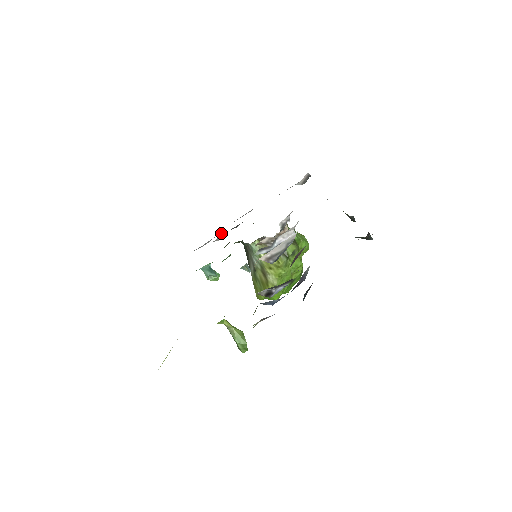
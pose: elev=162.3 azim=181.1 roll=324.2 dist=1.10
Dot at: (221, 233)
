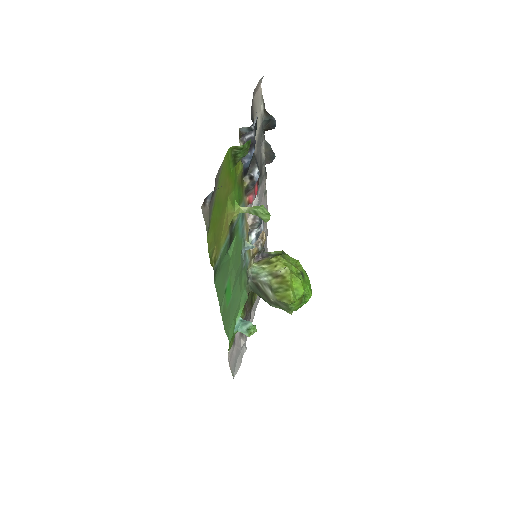
Dot at: (245, 347)
